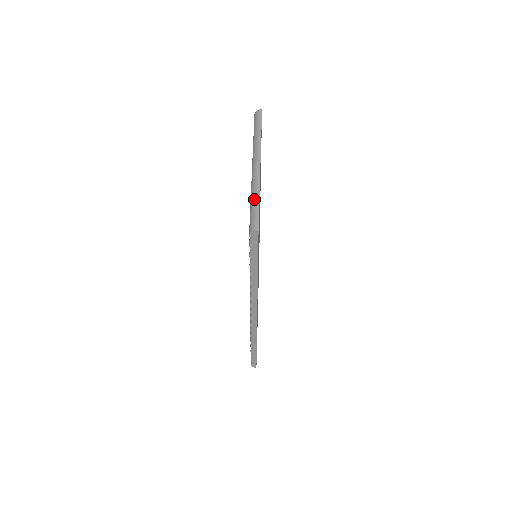
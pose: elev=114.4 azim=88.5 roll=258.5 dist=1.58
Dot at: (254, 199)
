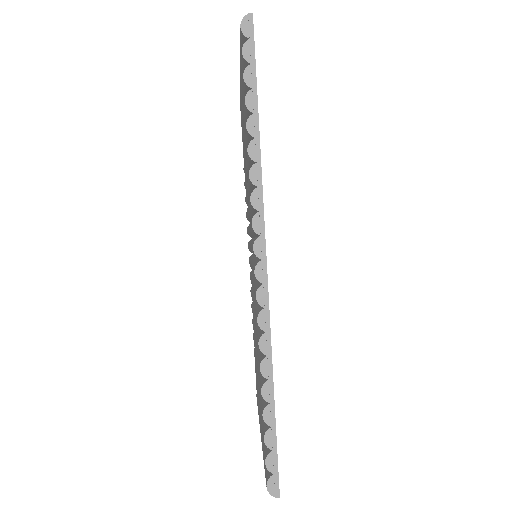
Dot at: occluded
